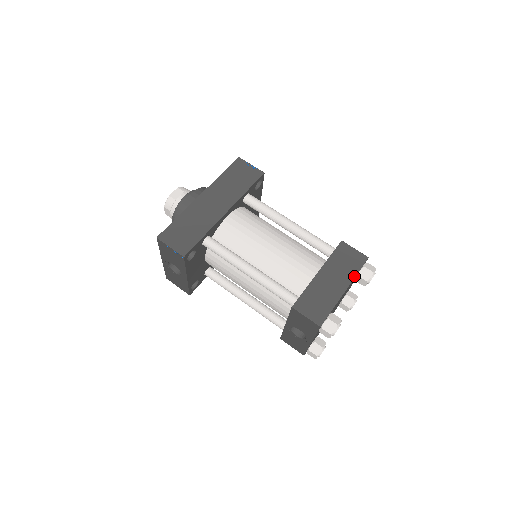
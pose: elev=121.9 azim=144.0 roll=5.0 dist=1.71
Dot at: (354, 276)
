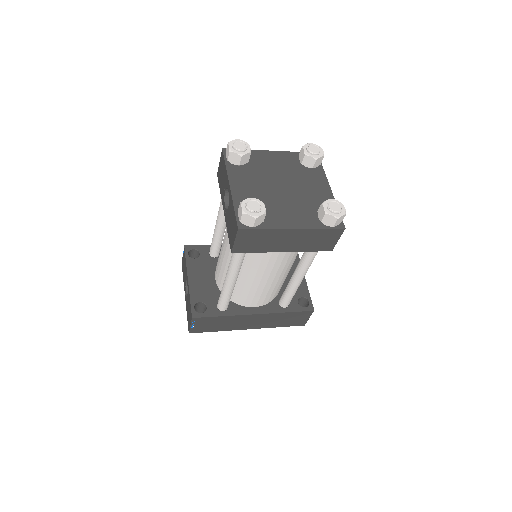
Dot at: (290, 153)
